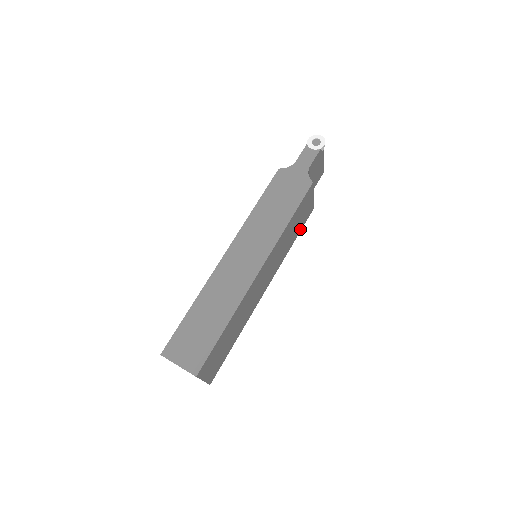
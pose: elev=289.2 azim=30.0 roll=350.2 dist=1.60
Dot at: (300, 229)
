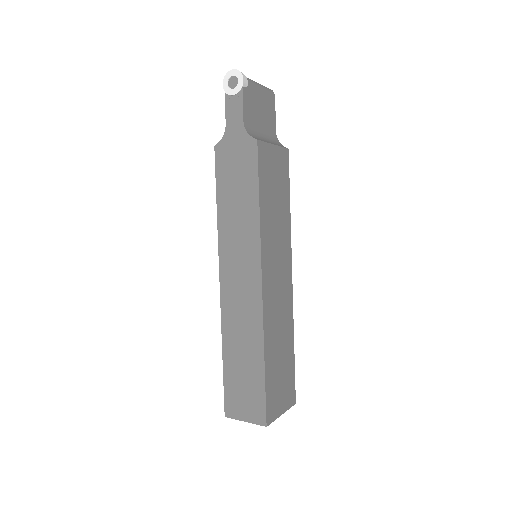
Dot at: (287, 187)
